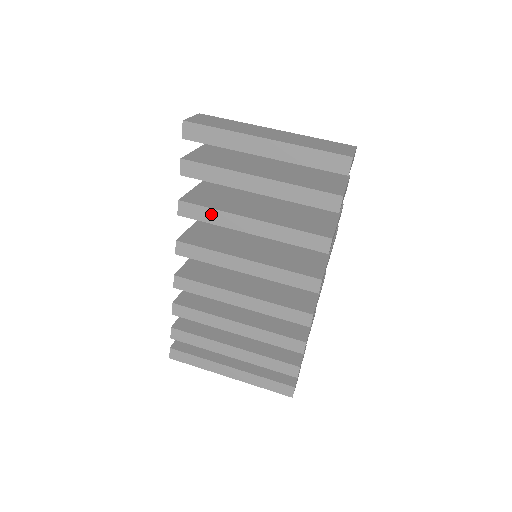
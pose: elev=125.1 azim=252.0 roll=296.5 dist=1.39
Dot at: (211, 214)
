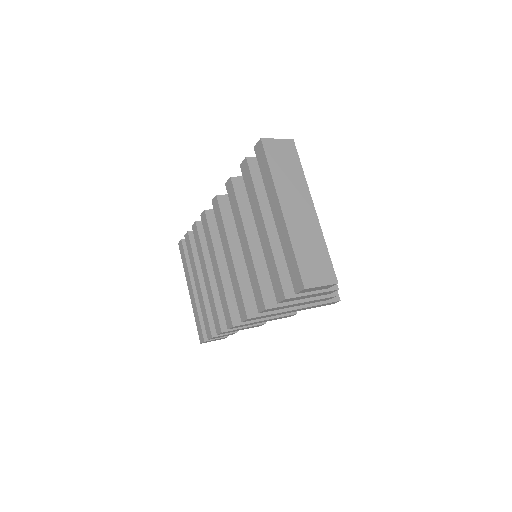
Dot at: (236, 207)
